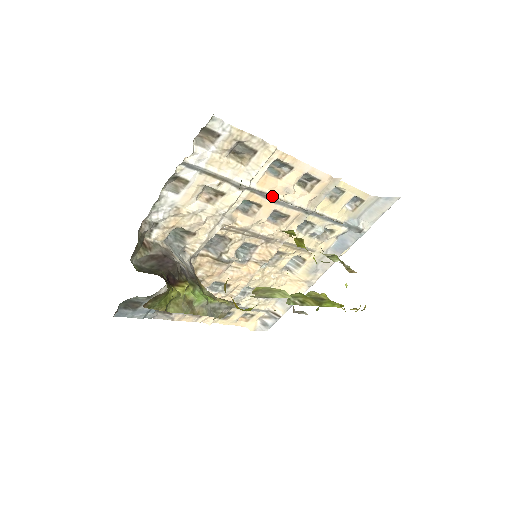
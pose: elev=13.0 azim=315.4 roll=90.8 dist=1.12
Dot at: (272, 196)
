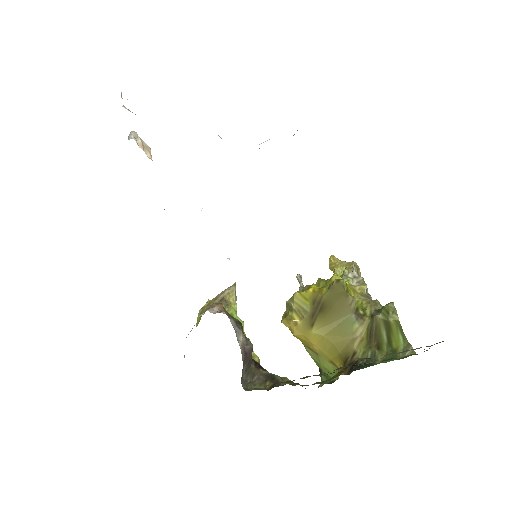
Dot at: occluded
